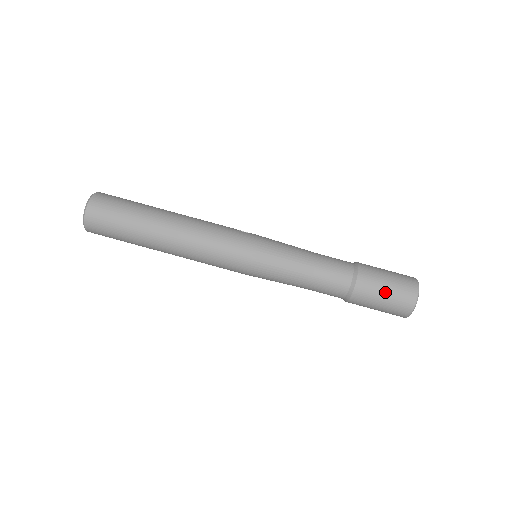
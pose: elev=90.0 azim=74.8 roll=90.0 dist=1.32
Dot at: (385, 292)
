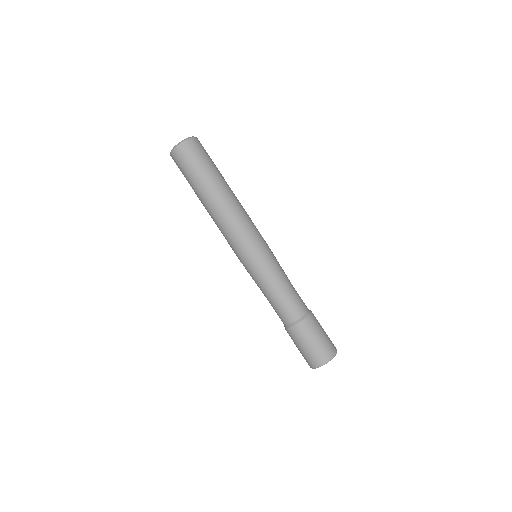
Dot at: (313, 342)
